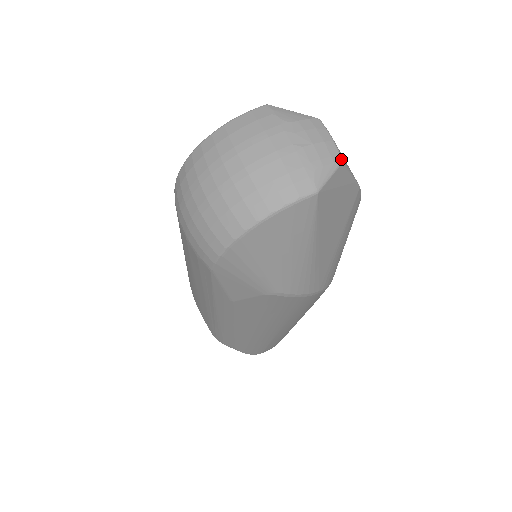
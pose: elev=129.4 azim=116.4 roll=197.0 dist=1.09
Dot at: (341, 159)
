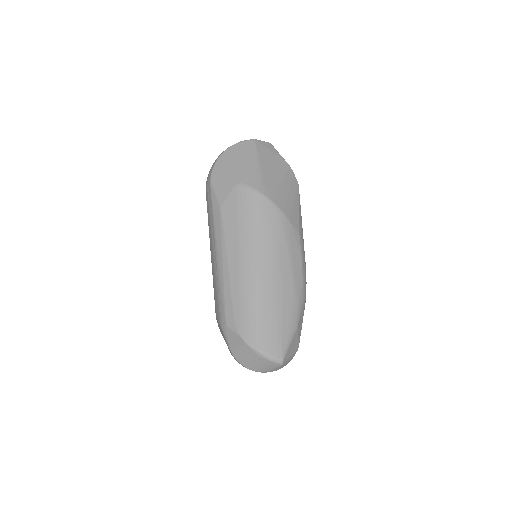
Dot at: (270, 143)
